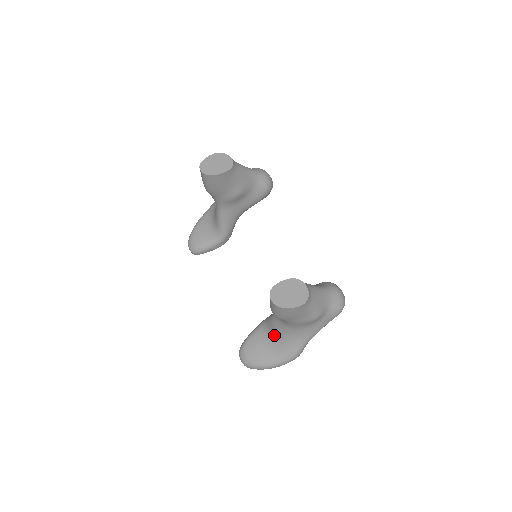
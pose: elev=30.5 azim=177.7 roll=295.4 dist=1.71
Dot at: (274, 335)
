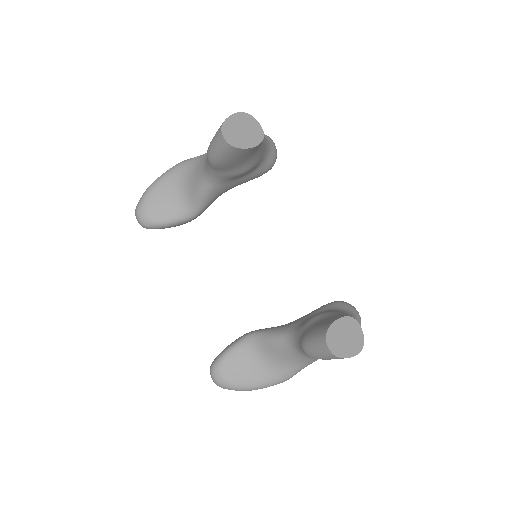
Dot at: (269, 357)
